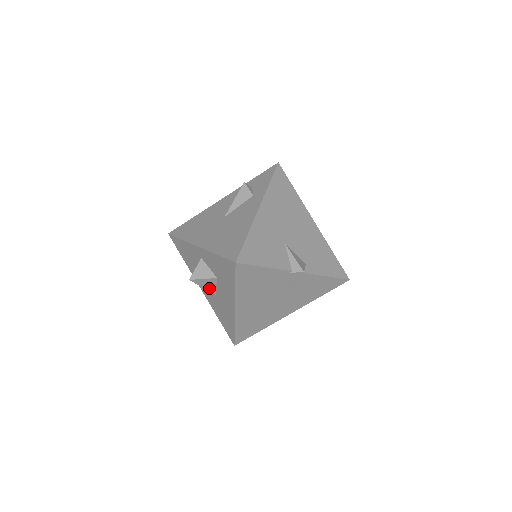
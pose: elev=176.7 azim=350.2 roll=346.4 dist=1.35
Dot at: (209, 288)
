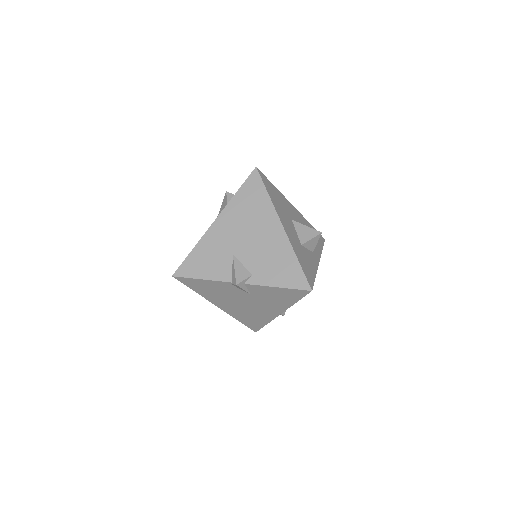
Dot at: occluded
